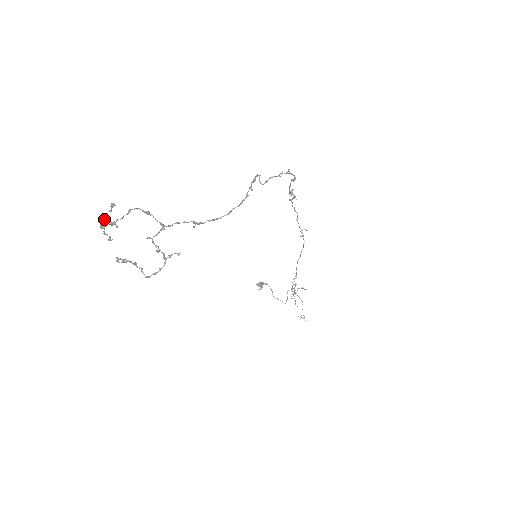
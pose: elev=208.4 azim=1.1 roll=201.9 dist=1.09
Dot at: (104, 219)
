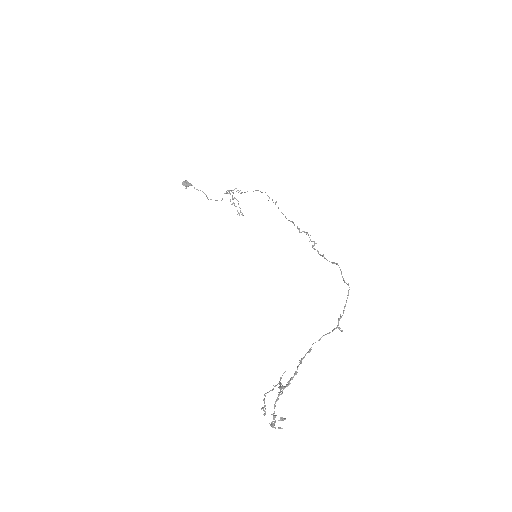
Dot at: (274, 424)
